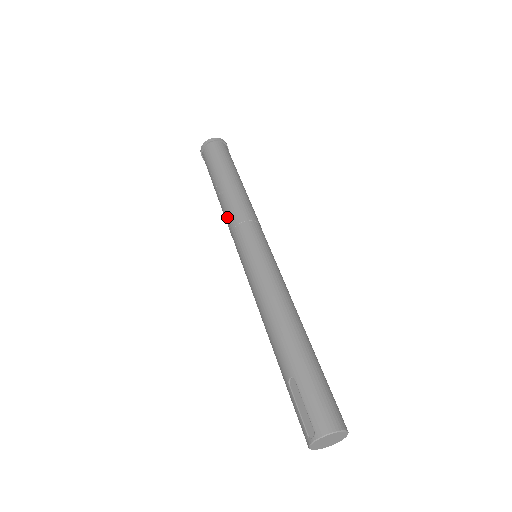
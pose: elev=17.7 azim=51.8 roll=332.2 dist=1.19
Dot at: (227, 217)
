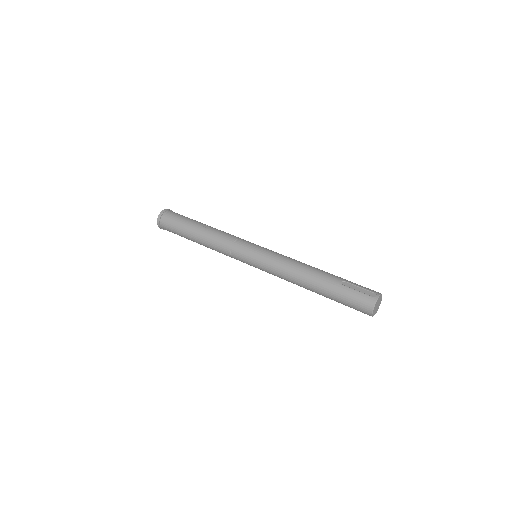
Dot at: (223, 237)
